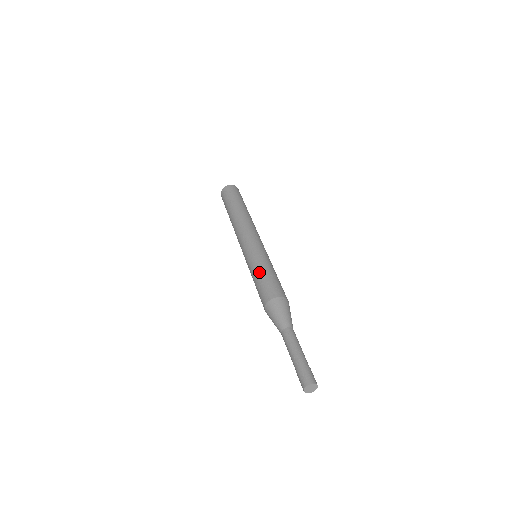
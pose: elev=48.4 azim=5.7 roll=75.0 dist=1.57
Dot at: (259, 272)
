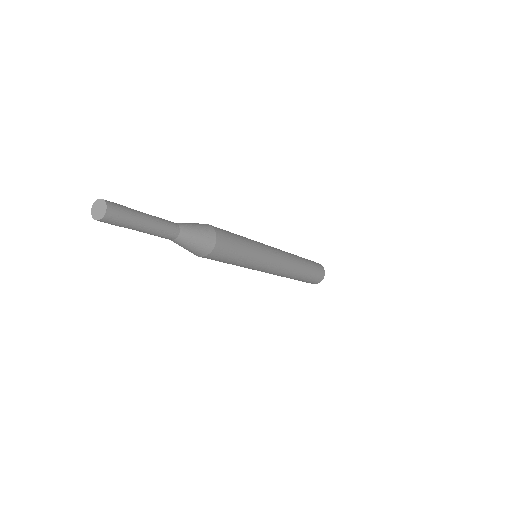
Dot at: occluded
